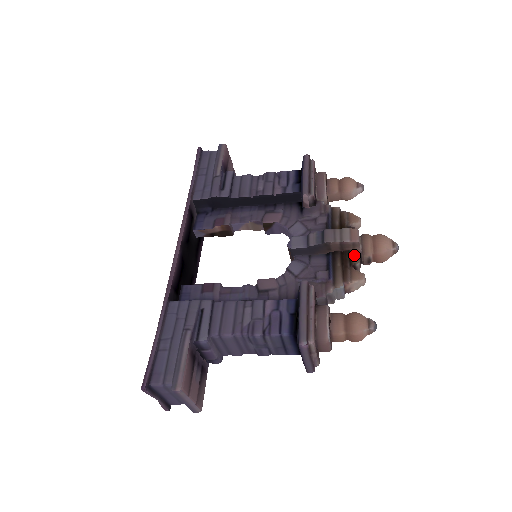
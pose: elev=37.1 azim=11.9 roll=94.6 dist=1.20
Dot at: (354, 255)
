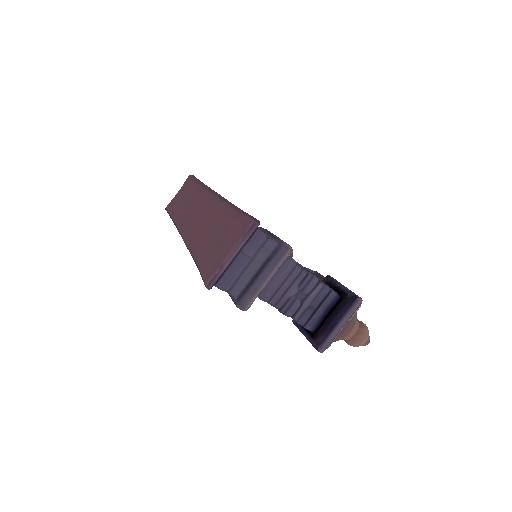
Dot at: occluded
